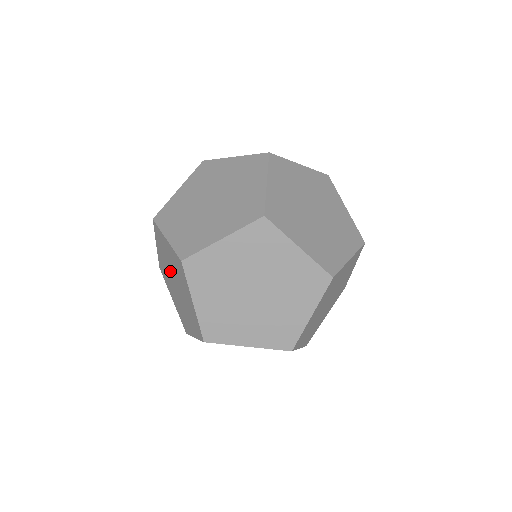
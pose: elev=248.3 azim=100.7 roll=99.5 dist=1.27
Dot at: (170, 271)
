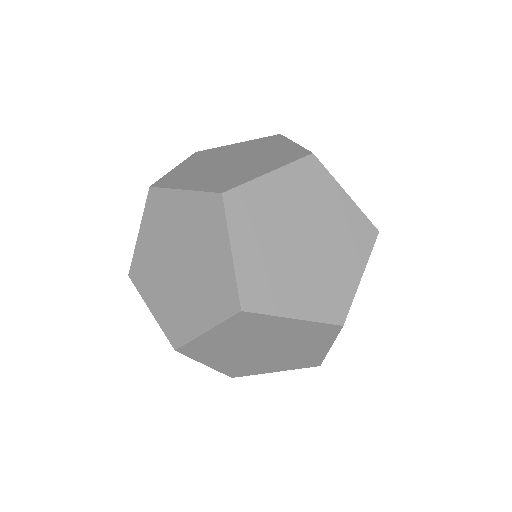
Dot at: occluded
